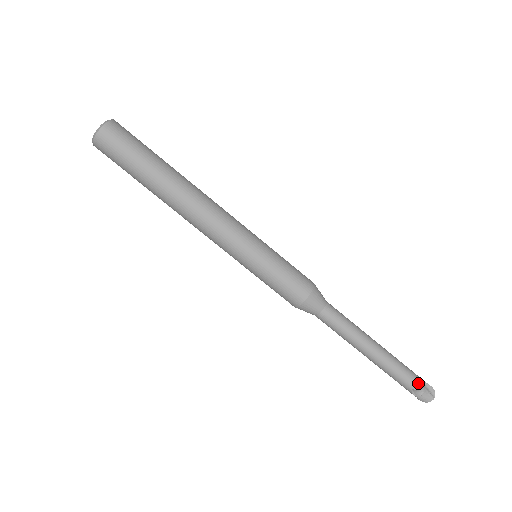
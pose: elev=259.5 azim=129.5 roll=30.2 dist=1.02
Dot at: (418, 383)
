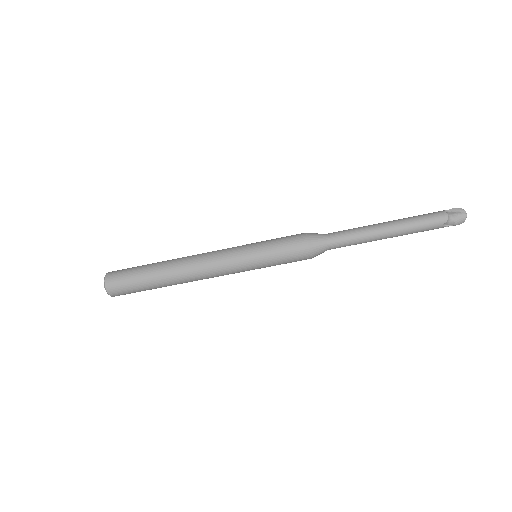
Dot at: (442, 217)
